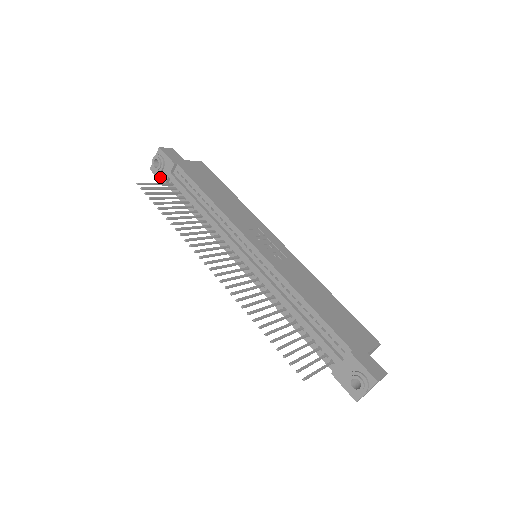
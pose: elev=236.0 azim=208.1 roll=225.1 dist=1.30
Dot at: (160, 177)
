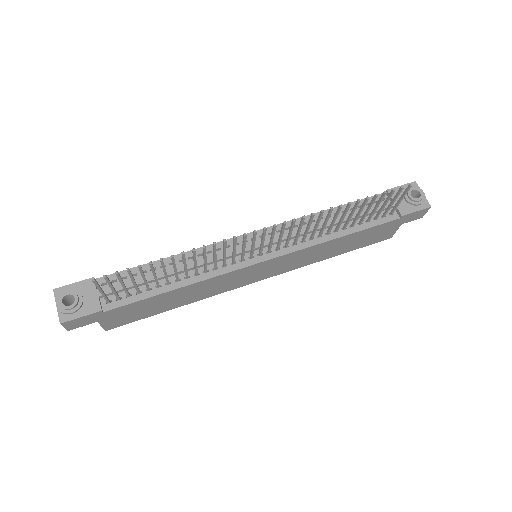
Dot at: (86, 311)
